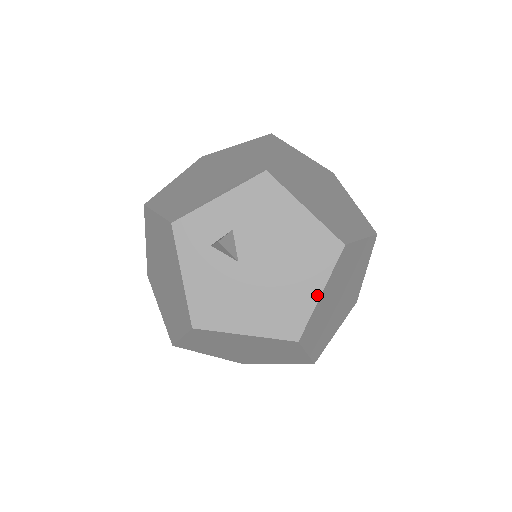
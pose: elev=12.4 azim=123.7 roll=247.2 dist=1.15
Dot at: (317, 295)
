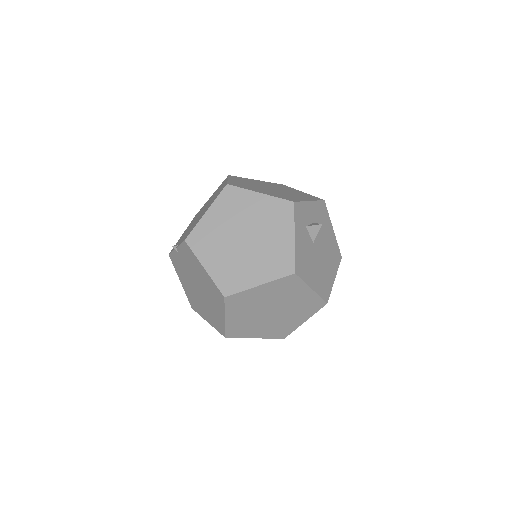
Dot at: (334, 279)
